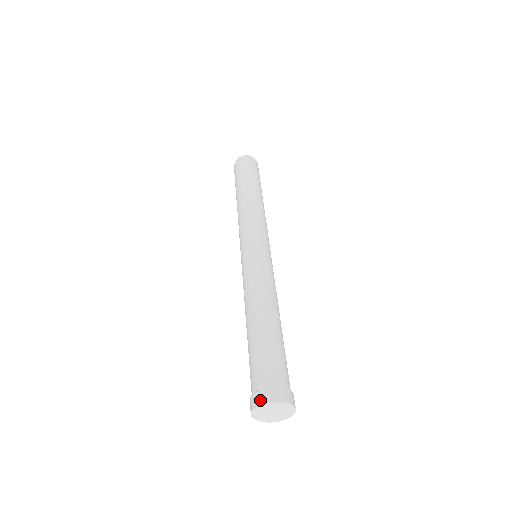
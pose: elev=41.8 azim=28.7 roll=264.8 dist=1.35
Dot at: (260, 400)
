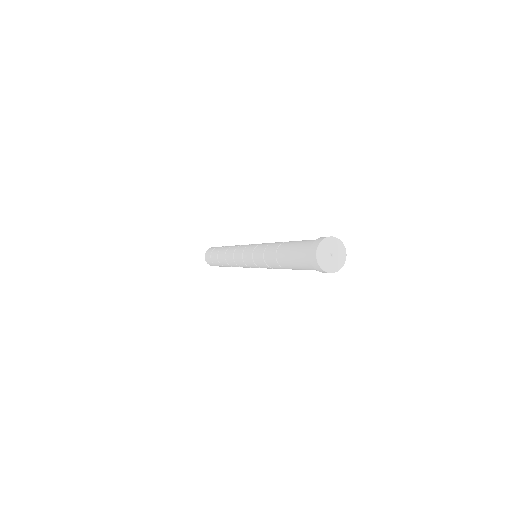
Dot at: (333, 237)
